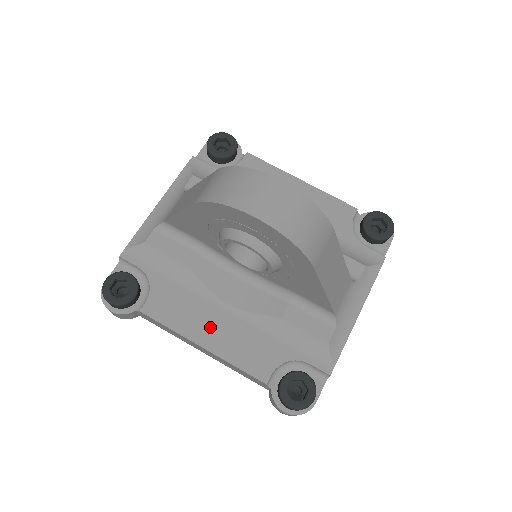
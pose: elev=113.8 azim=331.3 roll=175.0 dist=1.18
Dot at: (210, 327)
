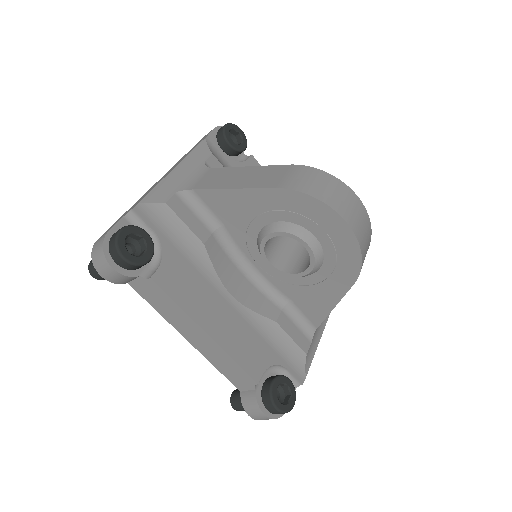
Dot at: (215, 315)
